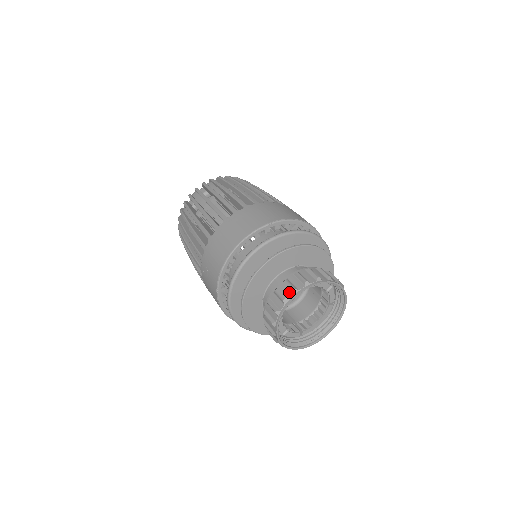
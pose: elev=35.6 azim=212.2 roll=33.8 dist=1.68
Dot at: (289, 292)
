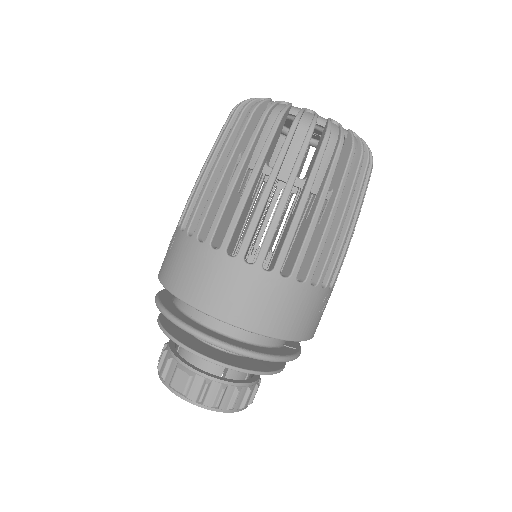
Dot at: (179, 390)
